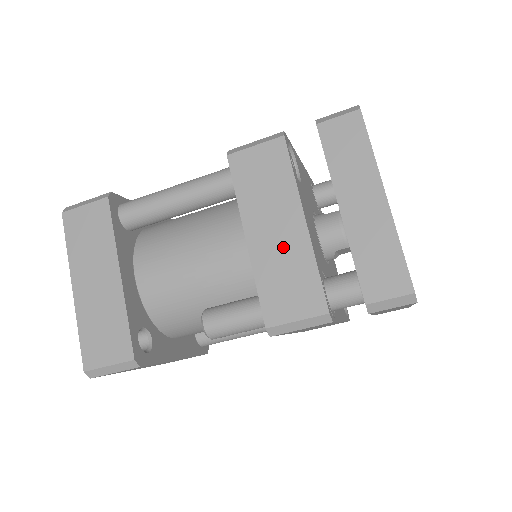
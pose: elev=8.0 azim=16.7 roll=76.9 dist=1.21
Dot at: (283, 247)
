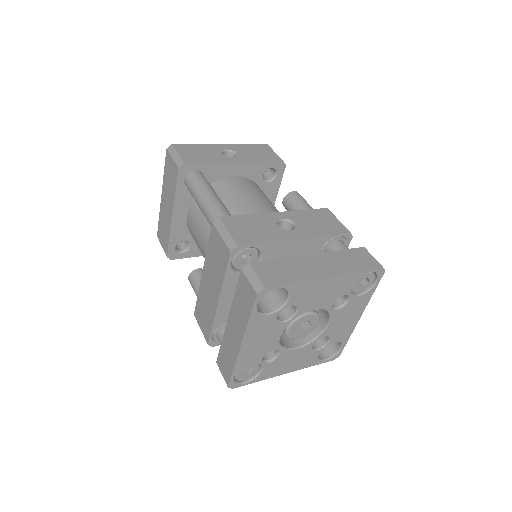
Dot at: (209, 298)
